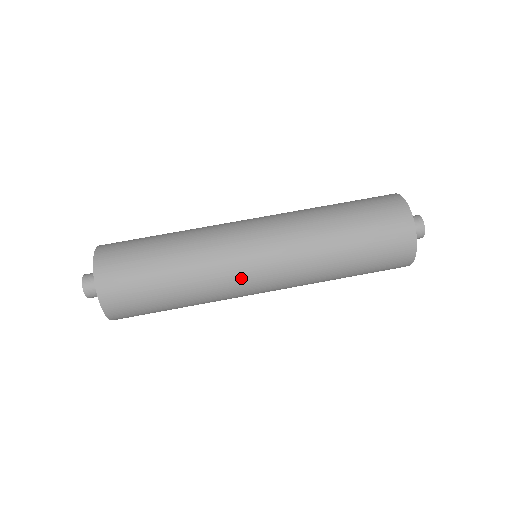
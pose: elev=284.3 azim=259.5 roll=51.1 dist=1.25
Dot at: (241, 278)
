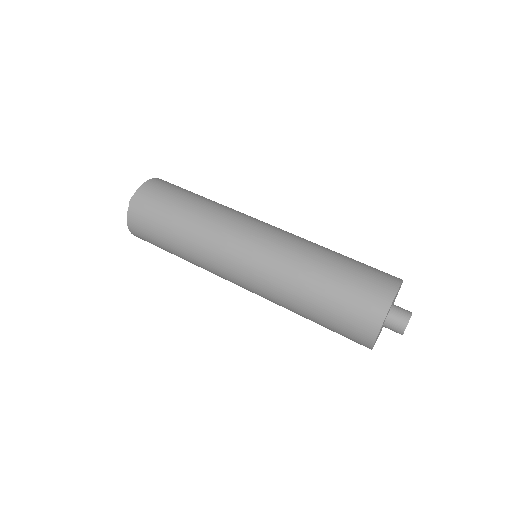
Dot at: (223, 274)
